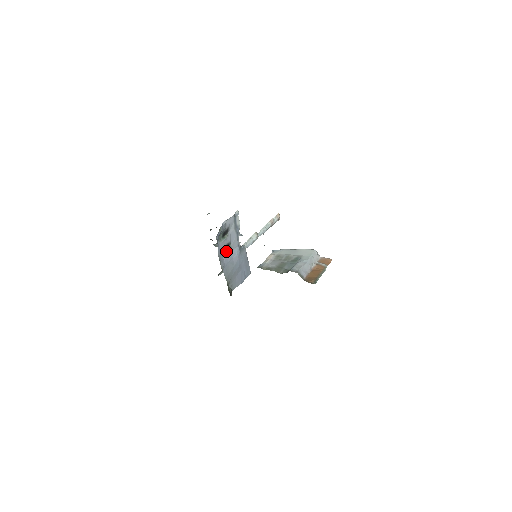
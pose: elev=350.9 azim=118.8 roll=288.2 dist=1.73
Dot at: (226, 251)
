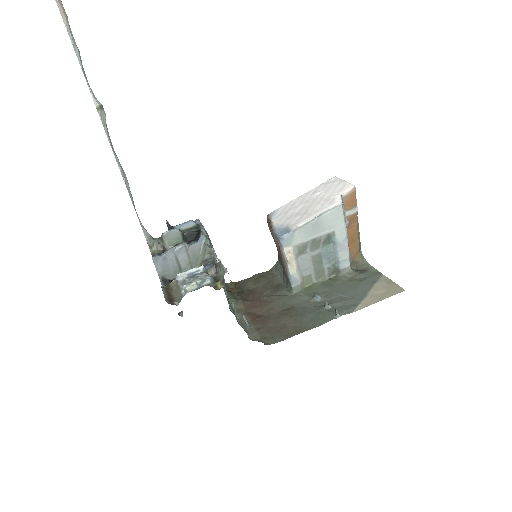
Dot at: (226, 297)
